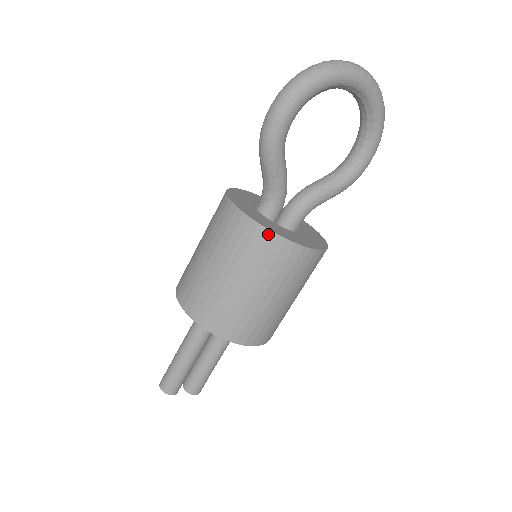
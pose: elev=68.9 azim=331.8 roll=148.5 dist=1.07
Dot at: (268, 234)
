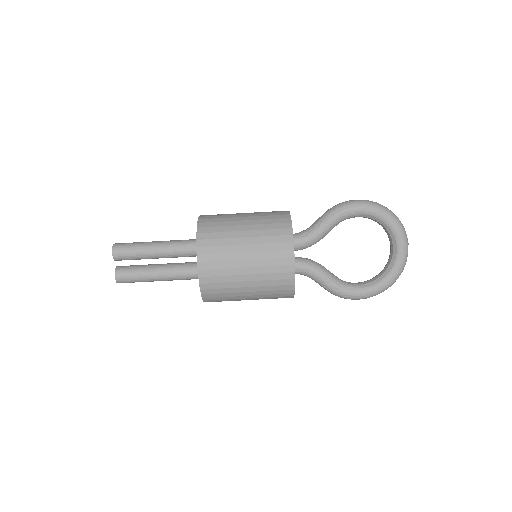
Dot at: (289, 229)
